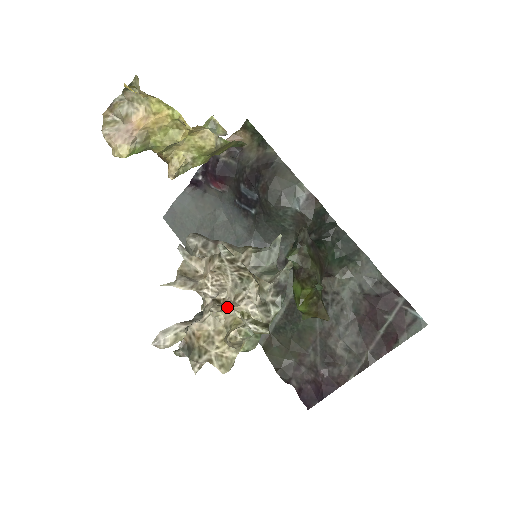
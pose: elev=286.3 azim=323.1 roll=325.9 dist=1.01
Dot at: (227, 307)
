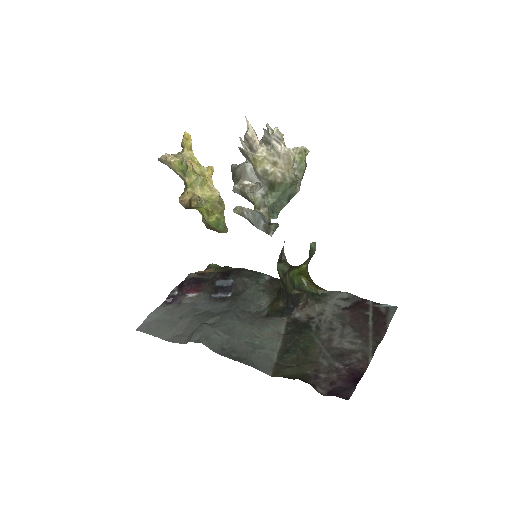
Dot at: (281, 139)
